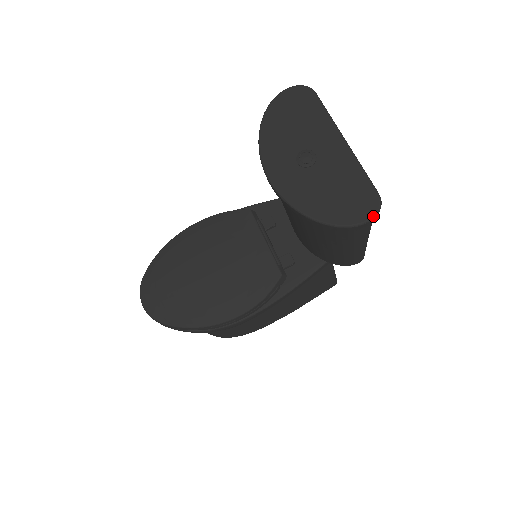
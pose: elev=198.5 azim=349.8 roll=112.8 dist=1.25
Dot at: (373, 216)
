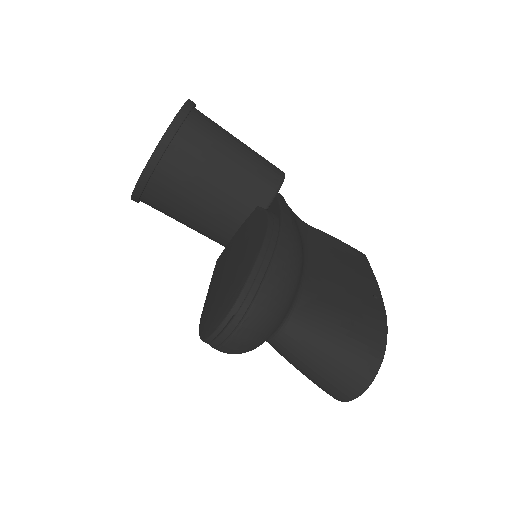
Dot at: occluded
